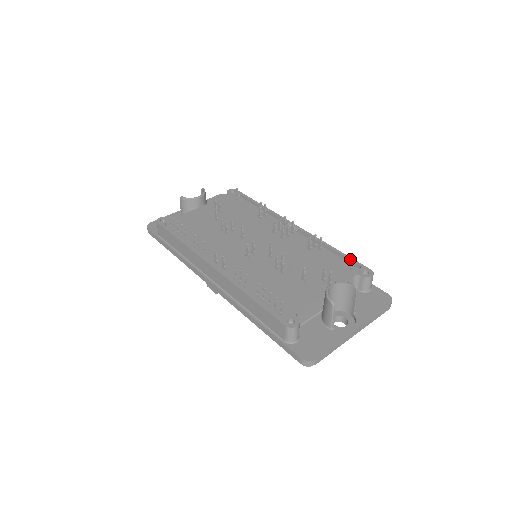
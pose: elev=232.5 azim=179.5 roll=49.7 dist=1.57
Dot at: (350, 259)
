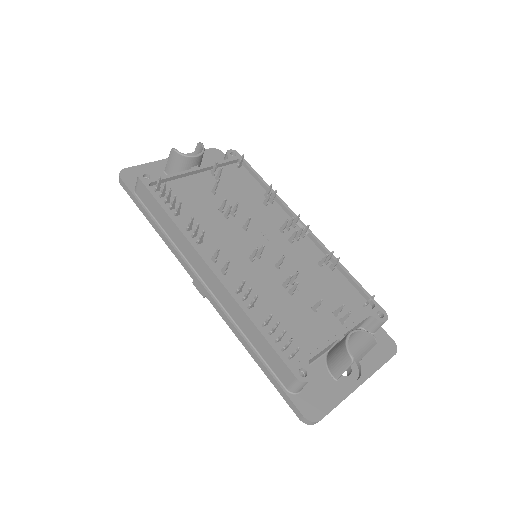
Dot at: (364, 292)
